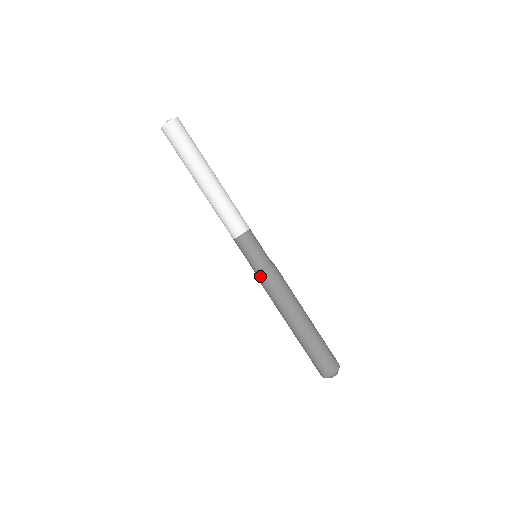
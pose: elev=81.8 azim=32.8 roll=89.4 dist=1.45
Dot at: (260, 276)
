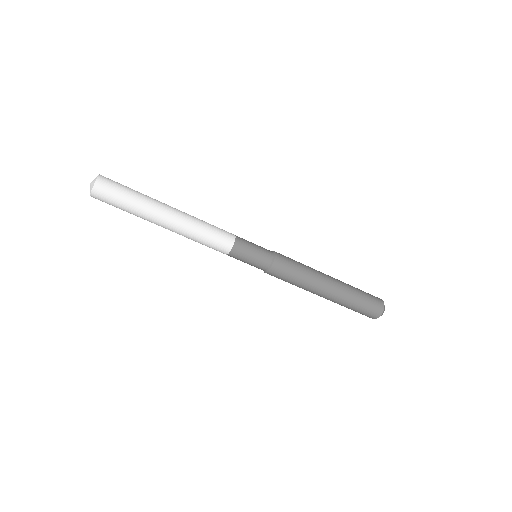
Dot at: (275, 268)
